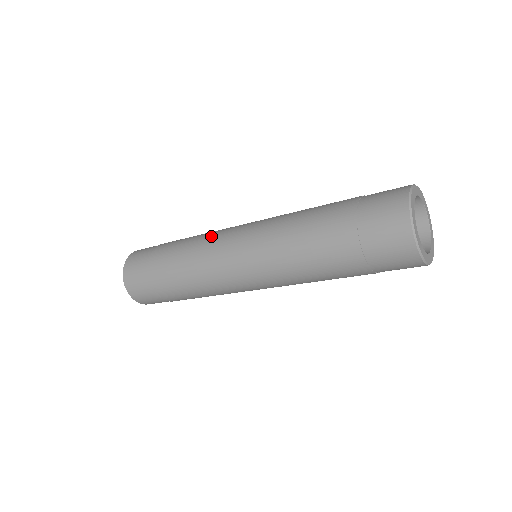
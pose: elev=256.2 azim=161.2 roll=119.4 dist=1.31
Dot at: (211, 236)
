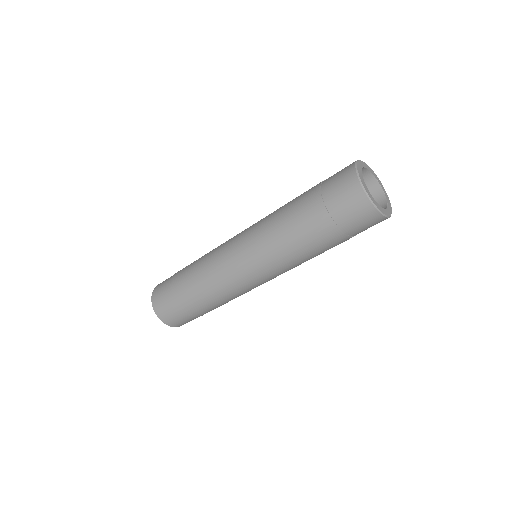
Dot at: (217, 271)
